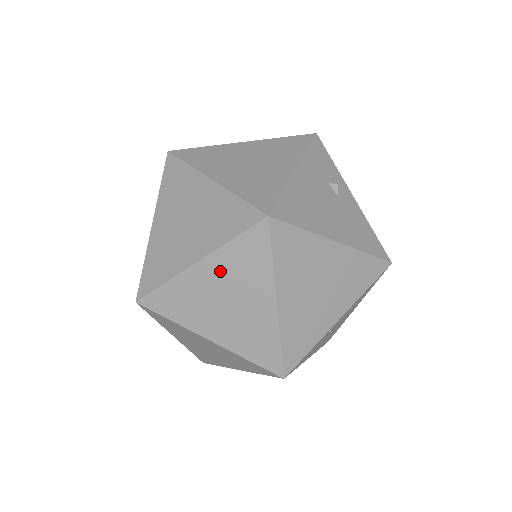
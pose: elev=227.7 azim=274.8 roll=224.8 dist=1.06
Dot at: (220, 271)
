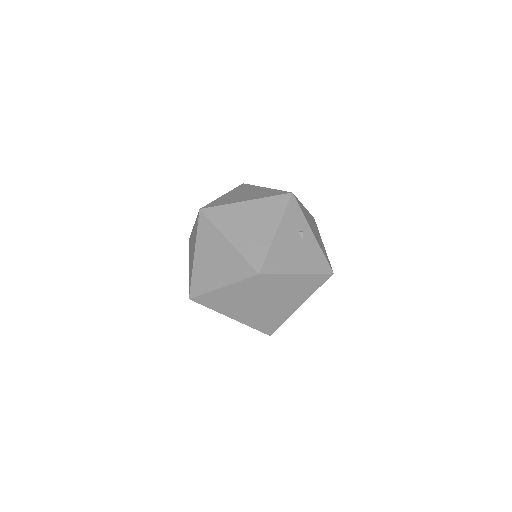
Dot at: (234, 292)
